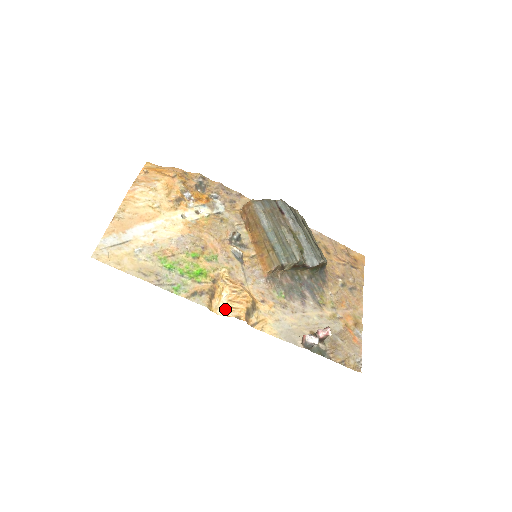
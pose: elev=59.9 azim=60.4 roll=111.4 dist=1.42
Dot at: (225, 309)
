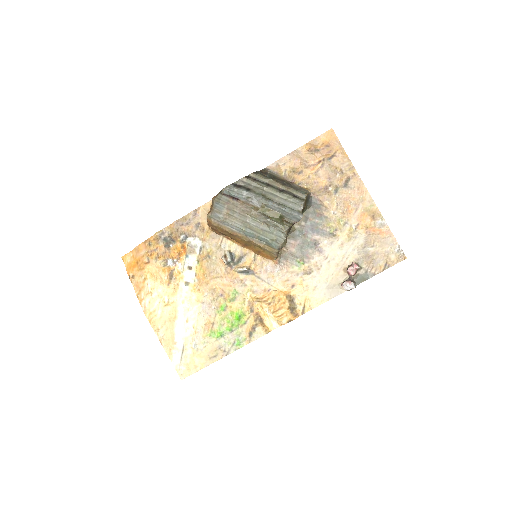
Dot at: (276, 321)
